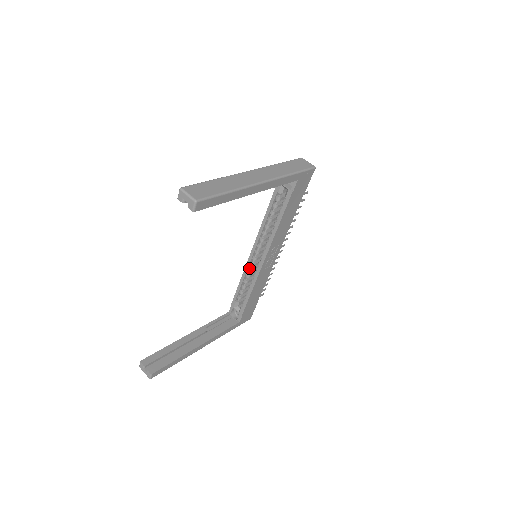
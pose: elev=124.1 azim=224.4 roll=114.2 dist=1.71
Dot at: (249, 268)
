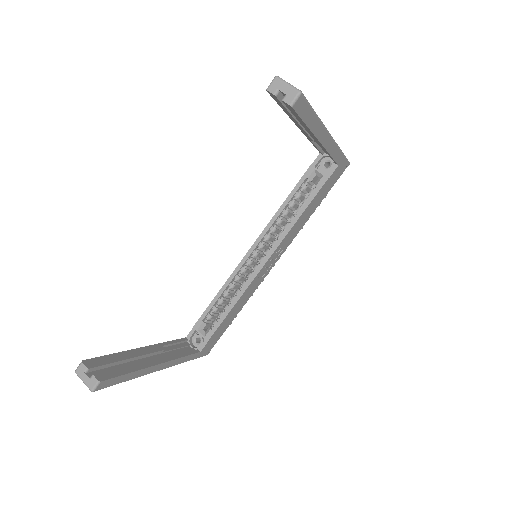
Dot at: (237, 274)
